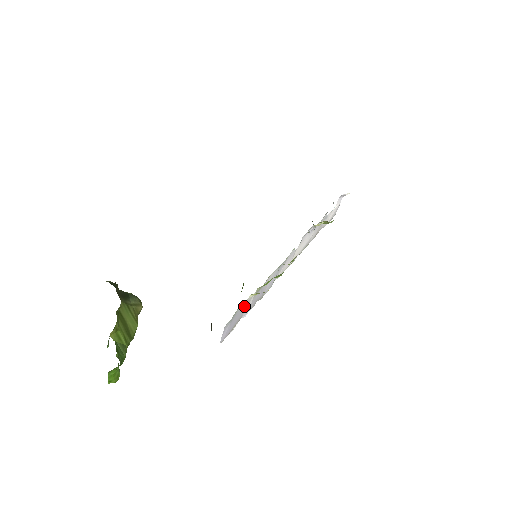
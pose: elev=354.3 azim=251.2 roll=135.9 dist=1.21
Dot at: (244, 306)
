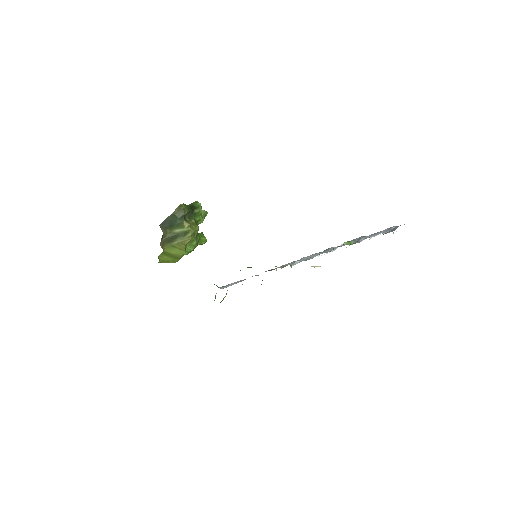
Dot at: occluded
